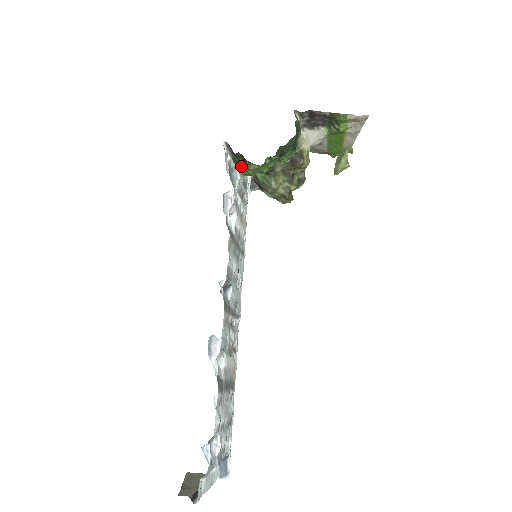
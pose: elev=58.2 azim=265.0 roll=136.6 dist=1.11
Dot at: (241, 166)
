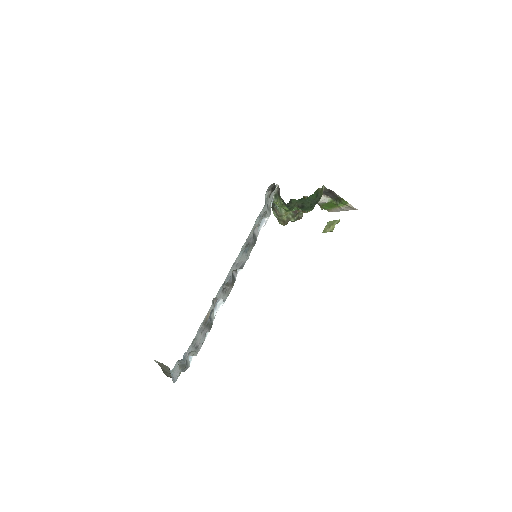
Dot at: (278, 202)
